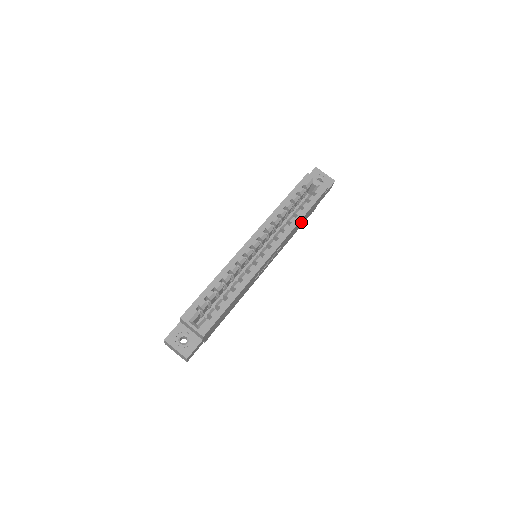
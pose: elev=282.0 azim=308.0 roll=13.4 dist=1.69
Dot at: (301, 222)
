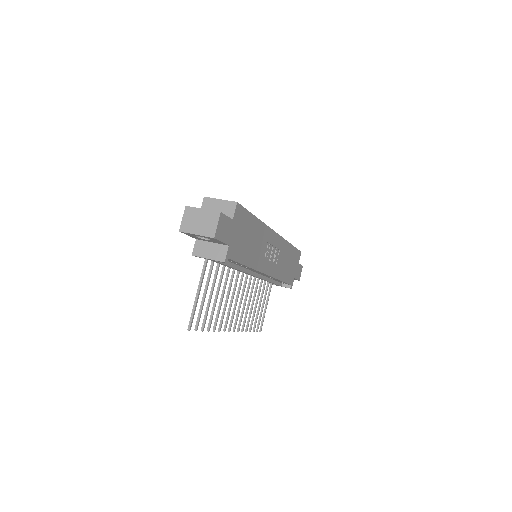
Dot at: (288, 262)
